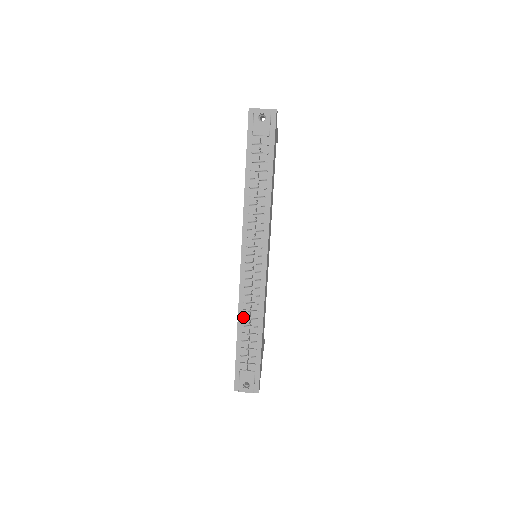
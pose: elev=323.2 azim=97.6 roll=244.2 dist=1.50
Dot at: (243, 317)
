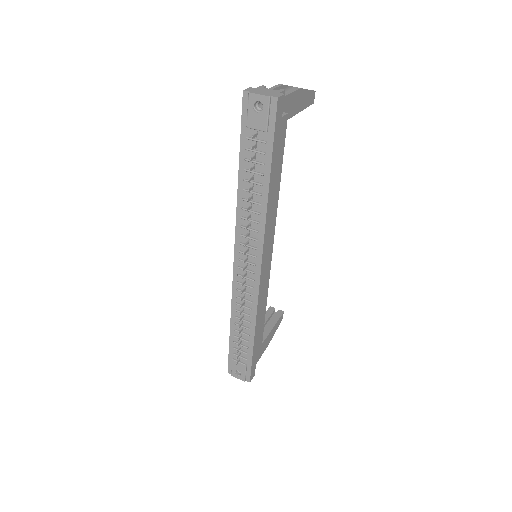
Dot at: (235, 316)
